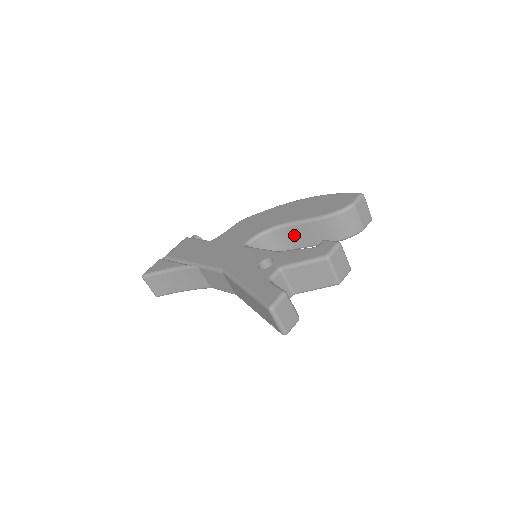
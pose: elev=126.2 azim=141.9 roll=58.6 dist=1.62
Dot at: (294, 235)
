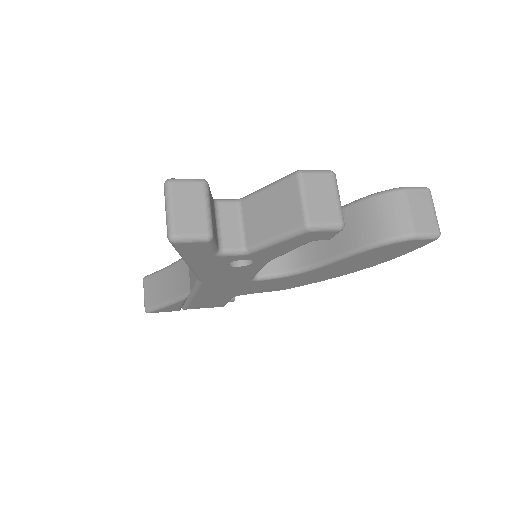
Dot at: occluded
